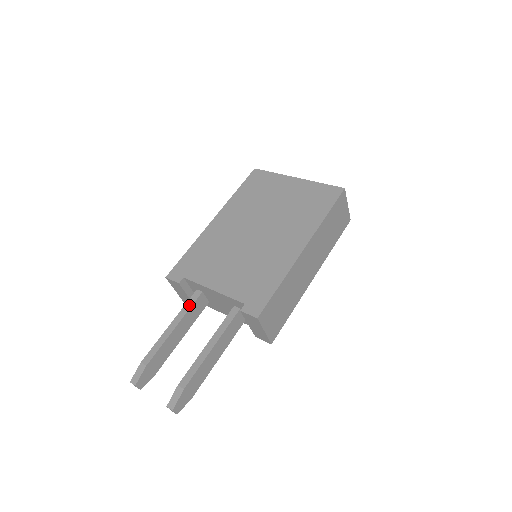
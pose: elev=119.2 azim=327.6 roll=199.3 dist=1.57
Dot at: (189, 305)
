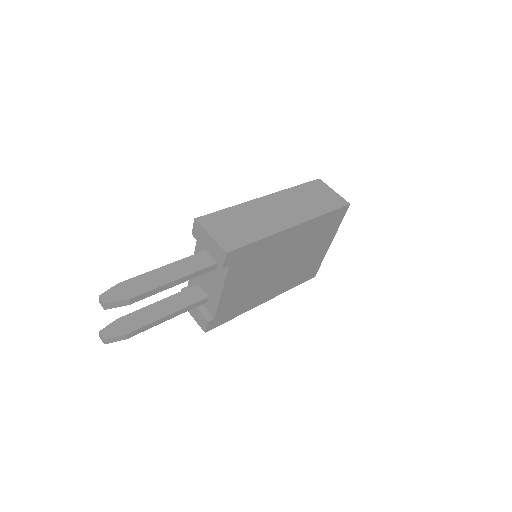
Dot at: (182, 292)
